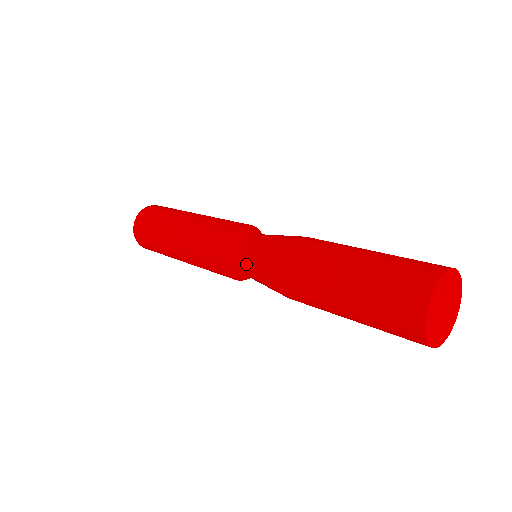
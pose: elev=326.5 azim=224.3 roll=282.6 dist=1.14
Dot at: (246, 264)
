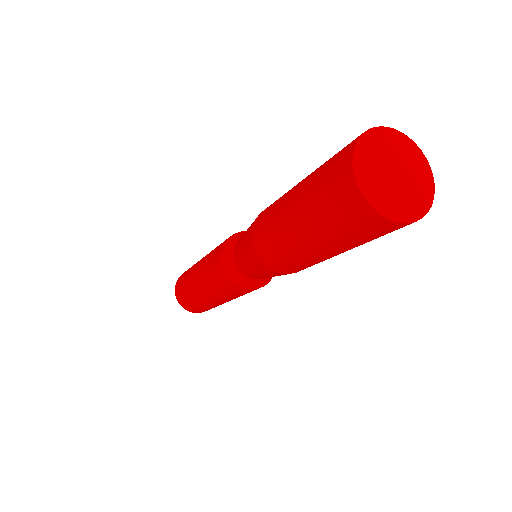
Dot at: (258, 278)
